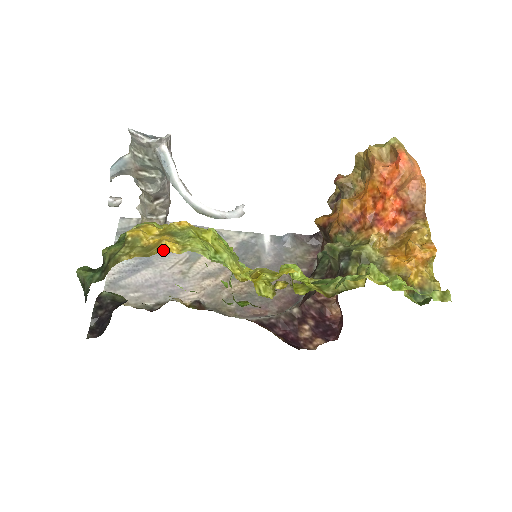
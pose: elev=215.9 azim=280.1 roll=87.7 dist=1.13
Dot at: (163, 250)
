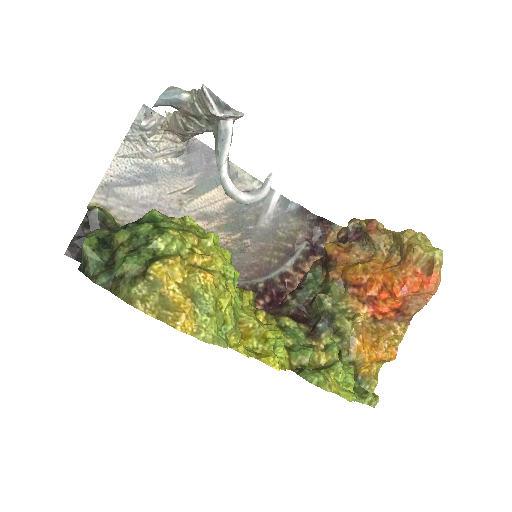
Dot at: (179, 330)
